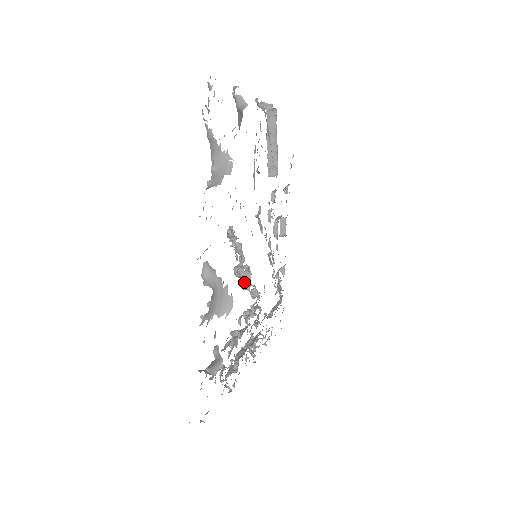
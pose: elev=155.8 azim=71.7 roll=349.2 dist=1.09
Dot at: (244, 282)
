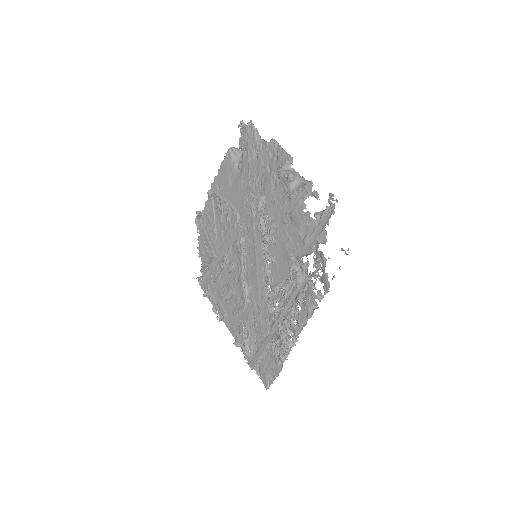
Dot at: (267, 256)
